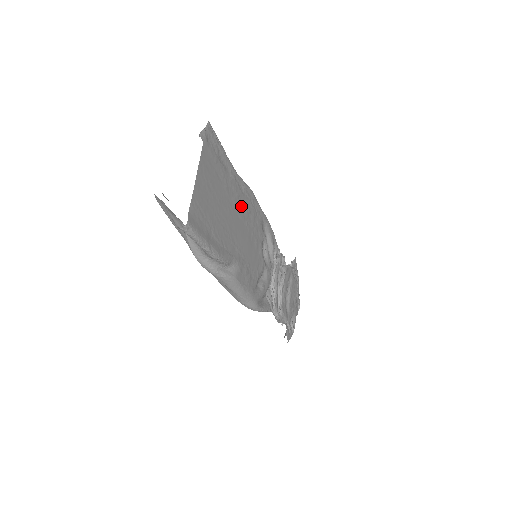
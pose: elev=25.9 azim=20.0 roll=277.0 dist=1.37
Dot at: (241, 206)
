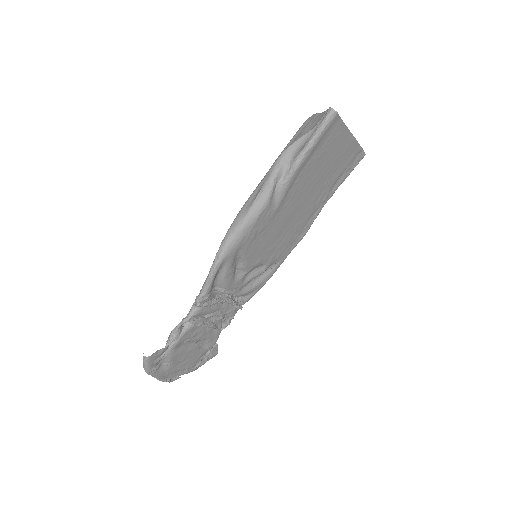
Dot at: (305, 214)
